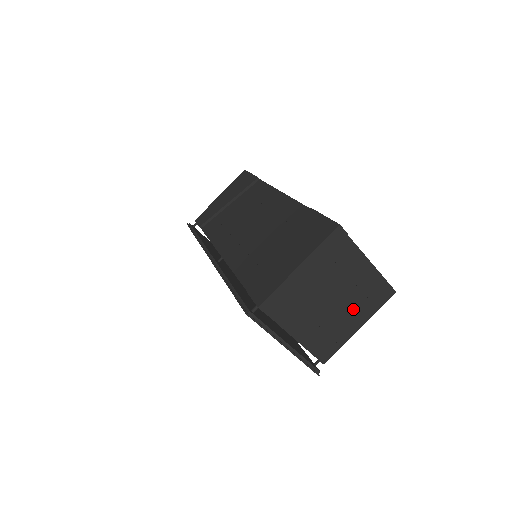
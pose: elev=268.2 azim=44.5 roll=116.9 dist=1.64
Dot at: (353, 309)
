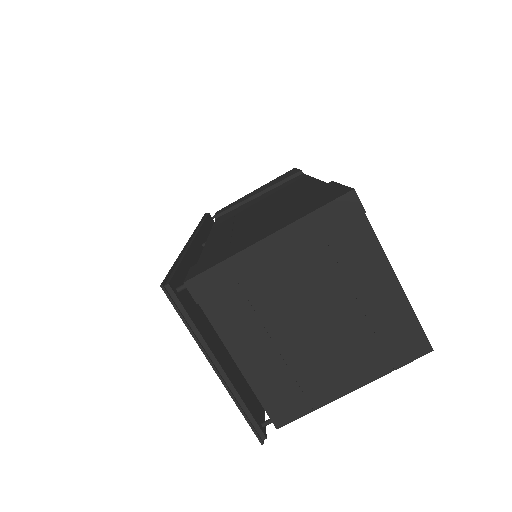
Dot at: (349, 351)
